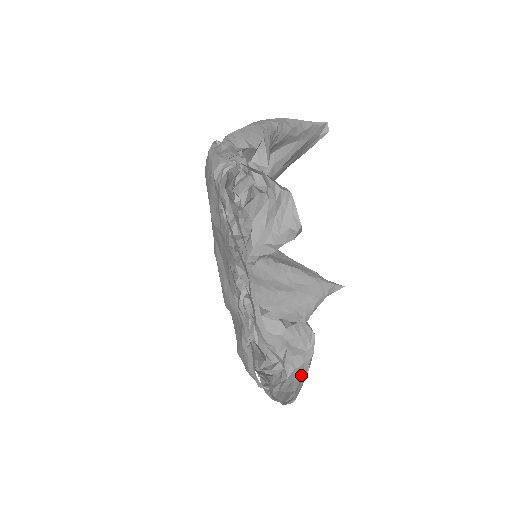
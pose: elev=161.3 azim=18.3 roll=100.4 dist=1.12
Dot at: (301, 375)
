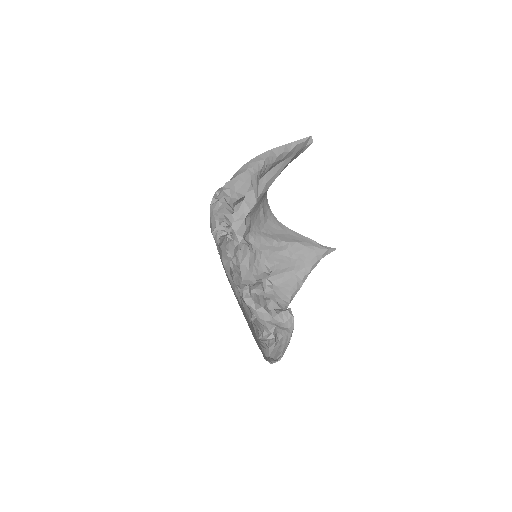
Dot at: (286, 341)
